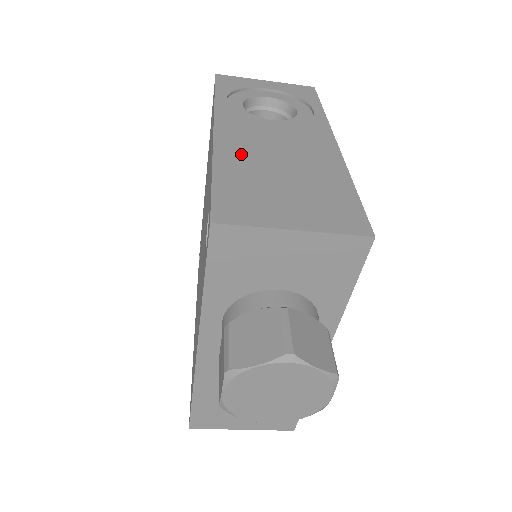
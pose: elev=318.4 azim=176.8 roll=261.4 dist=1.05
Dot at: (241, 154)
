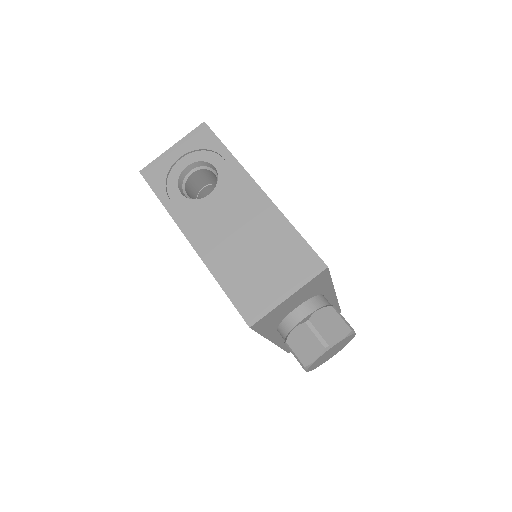
Dot at: (221, 254)
